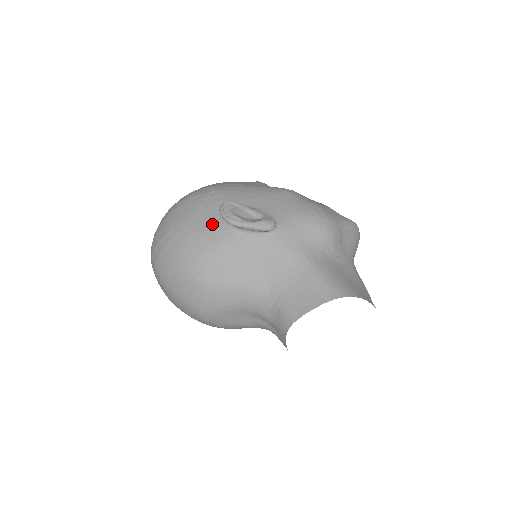
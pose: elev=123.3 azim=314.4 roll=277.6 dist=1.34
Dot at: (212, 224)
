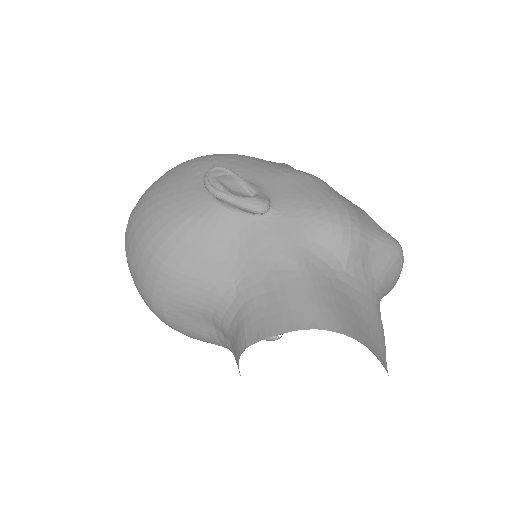
Dot at: (193, 190)
